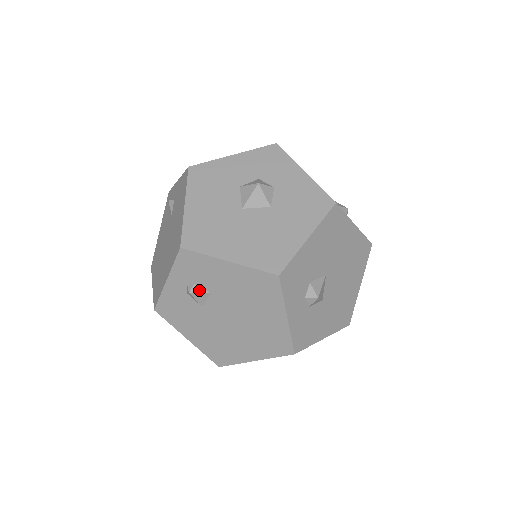
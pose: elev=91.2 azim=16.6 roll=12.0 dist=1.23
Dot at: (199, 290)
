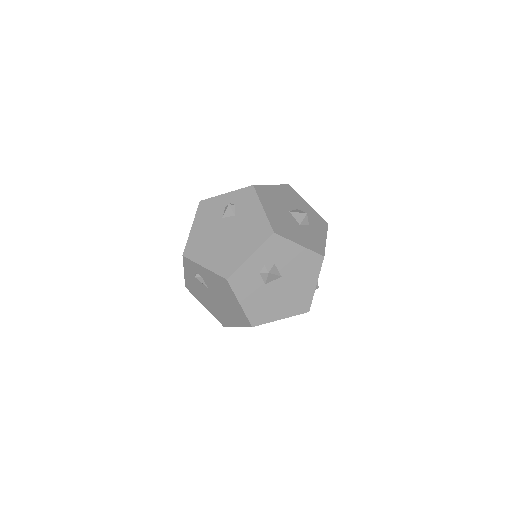
Dot at: (233, 209)
